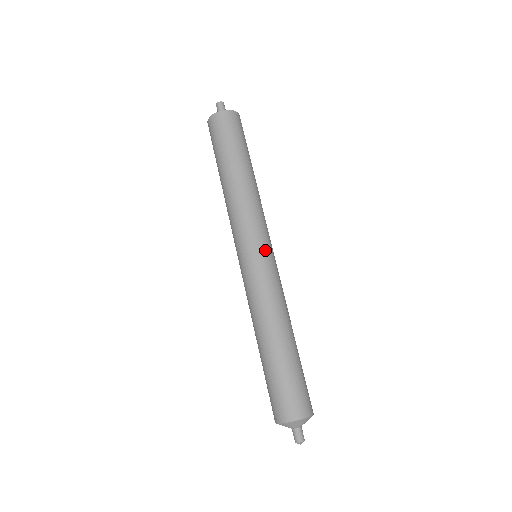
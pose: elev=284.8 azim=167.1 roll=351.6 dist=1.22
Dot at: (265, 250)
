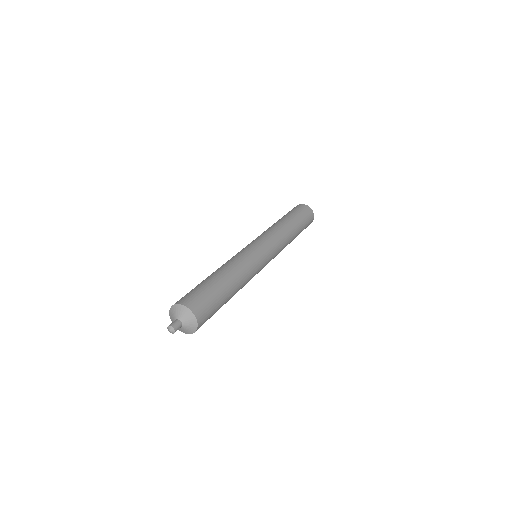
Dot at: (250, 244)
